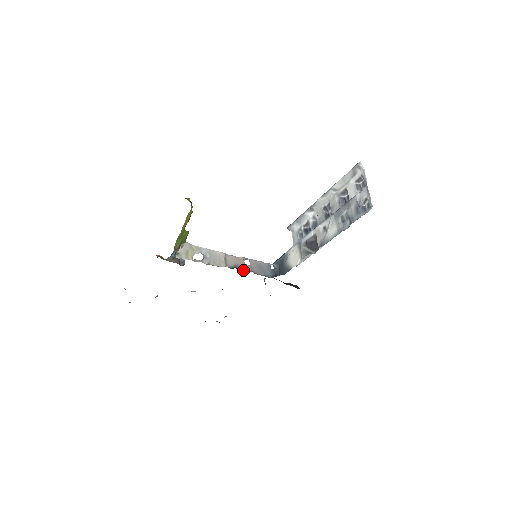
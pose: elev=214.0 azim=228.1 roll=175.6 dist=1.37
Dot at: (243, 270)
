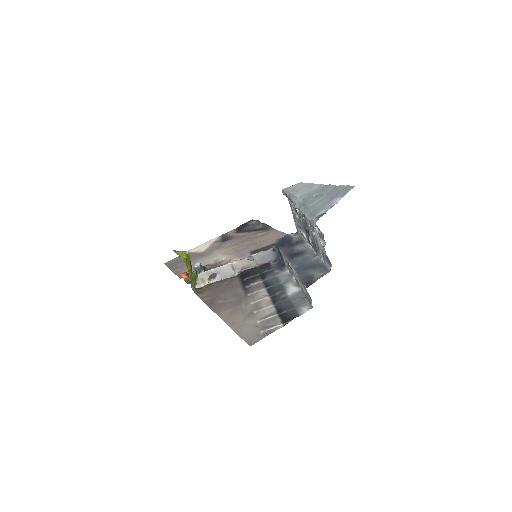
Dot at: (249, 268)
